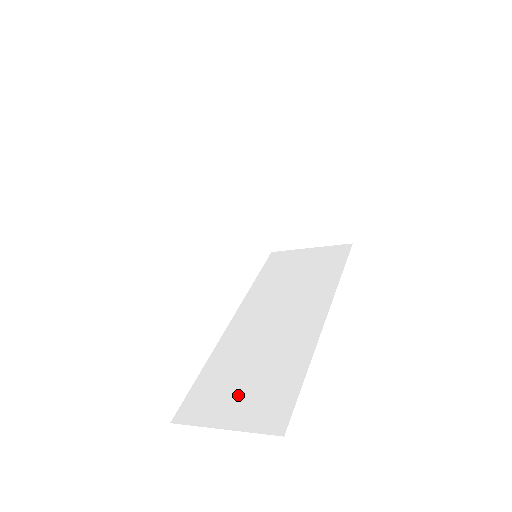
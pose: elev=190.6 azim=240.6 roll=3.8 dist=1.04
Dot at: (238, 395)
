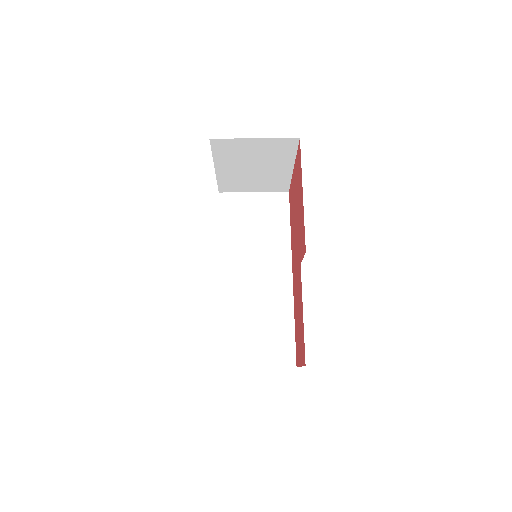
Dot at: (256, 344)
